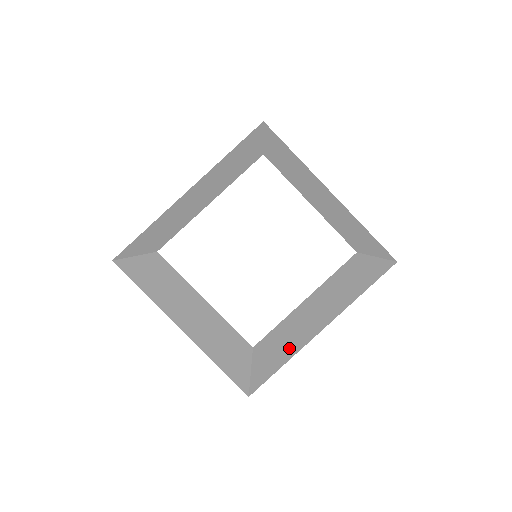
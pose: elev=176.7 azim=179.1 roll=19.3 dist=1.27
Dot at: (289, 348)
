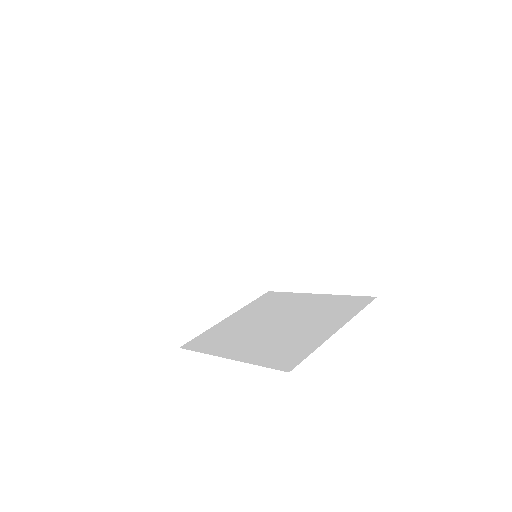
Dot at: (225, 340)
